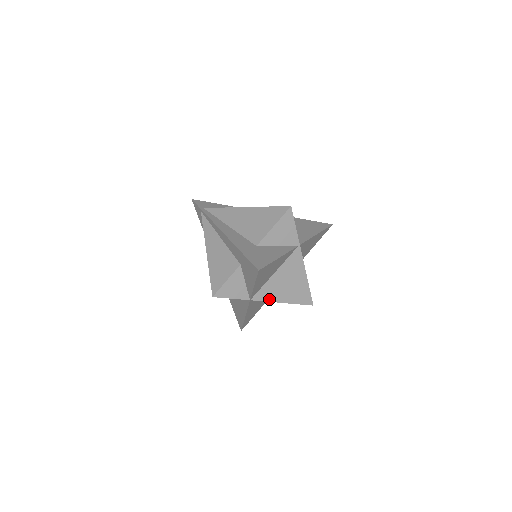
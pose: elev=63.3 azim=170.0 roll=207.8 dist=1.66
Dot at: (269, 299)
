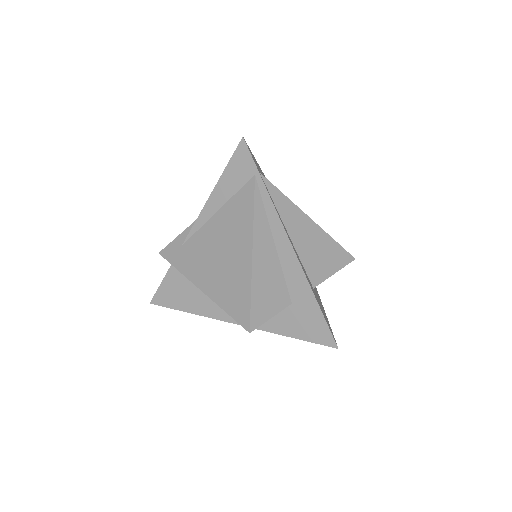
Dot at: occluded
